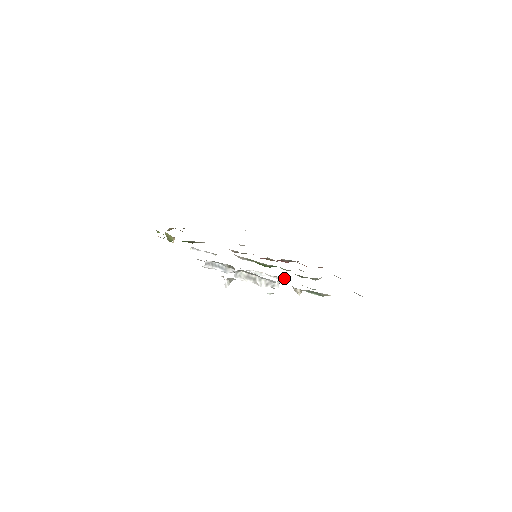
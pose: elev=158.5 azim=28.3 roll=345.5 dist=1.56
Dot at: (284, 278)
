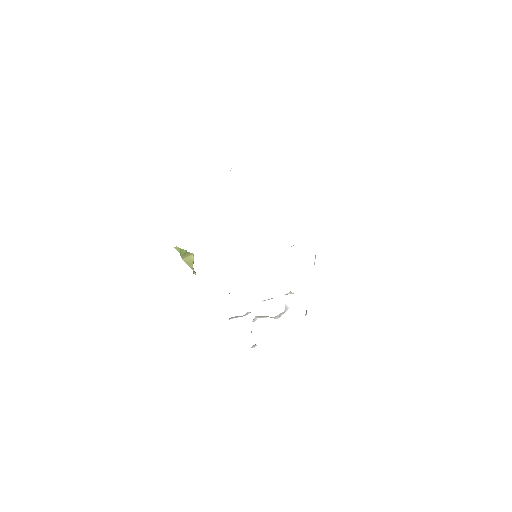
Dot at: (287, 293)
